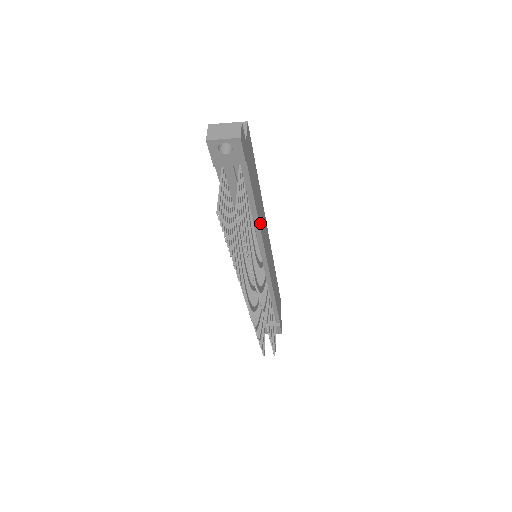
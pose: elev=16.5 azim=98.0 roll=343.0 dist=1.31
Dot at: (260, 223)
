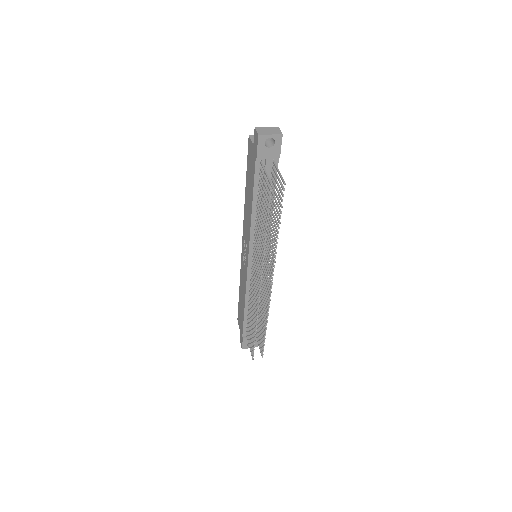
Dot at: occluded
